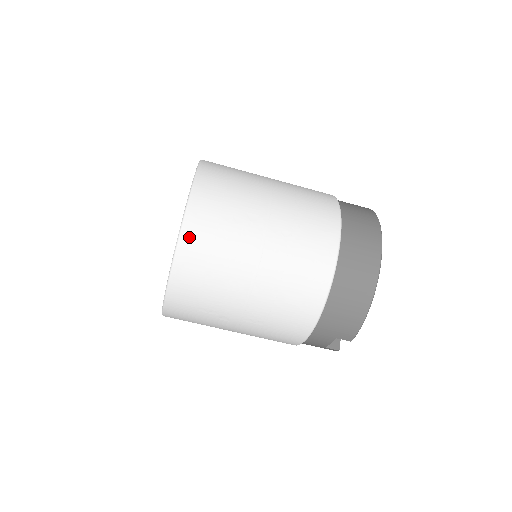
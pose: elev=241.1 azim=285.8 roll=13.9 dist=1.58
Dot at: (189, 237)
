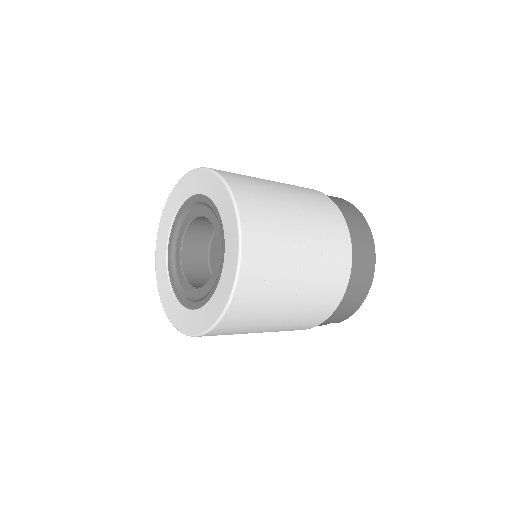
Dot at: (245, 279)
